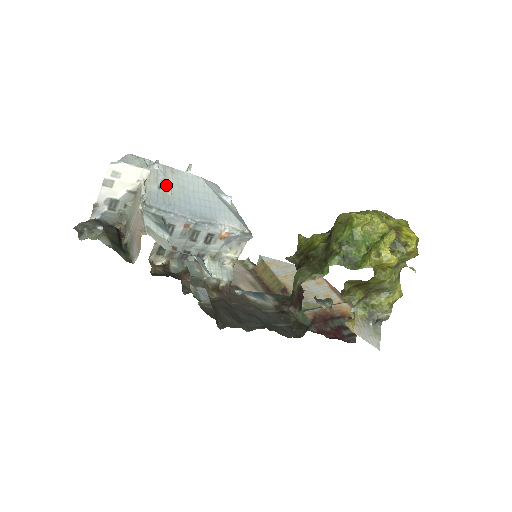
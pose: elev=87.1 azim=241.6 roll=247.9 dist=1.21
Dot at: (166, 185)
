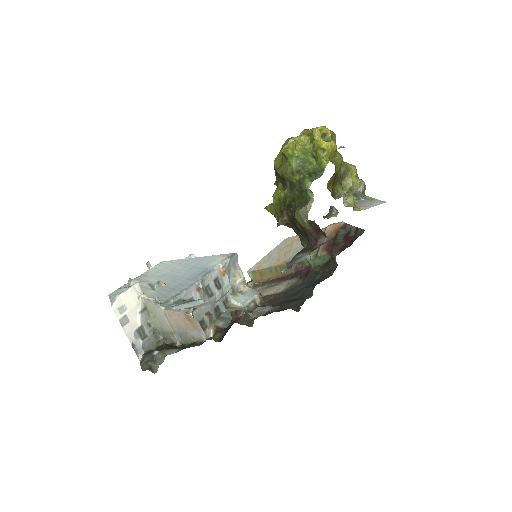
Dot at: (156, 282)
